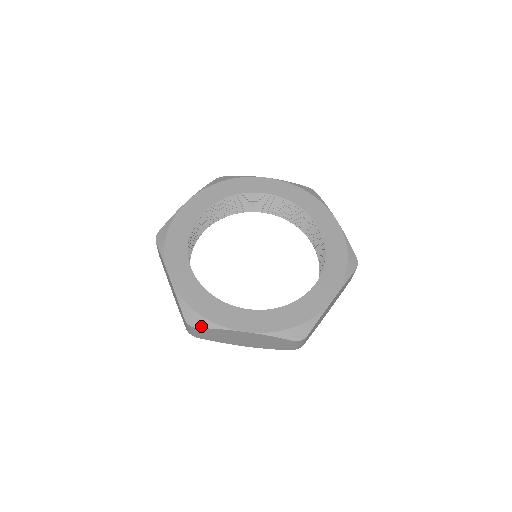
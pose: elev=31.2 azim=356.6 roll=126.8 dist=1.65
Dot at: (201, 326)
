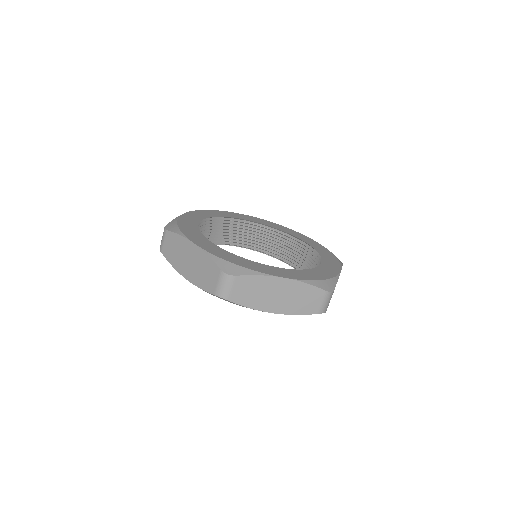
Dot at: (241, 274)
